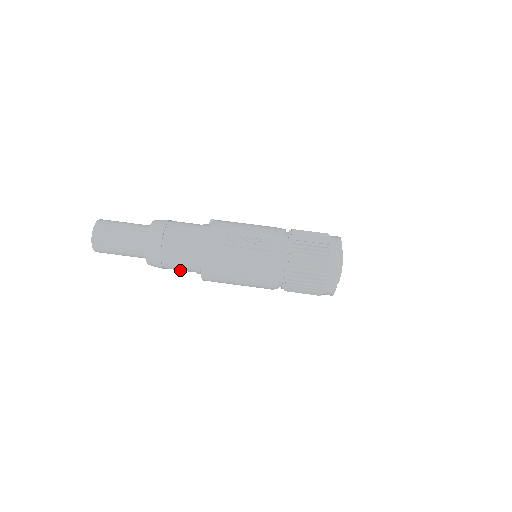
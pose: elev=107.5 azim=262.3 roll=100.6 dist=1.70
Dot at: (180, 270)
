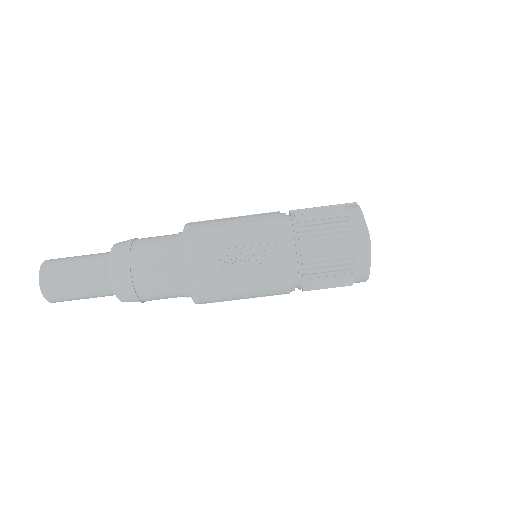
Dot at: occluded
